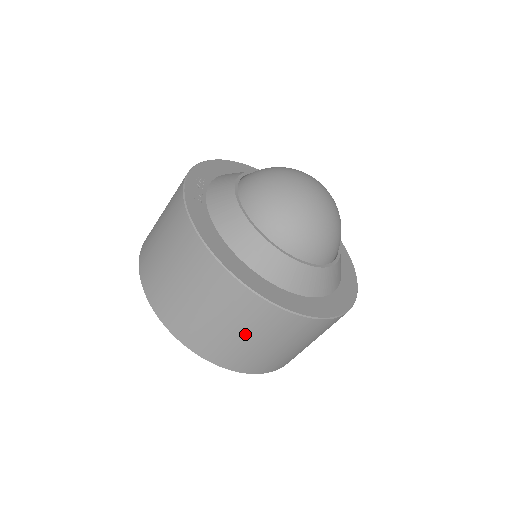
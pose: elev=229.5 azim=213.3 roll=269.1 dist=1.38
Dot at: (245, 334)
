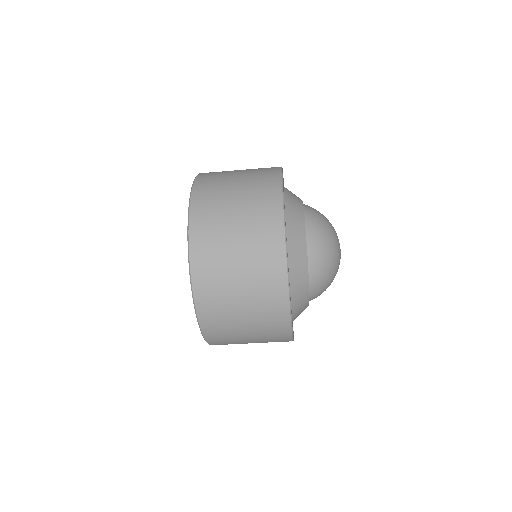
Dot at: occluded
